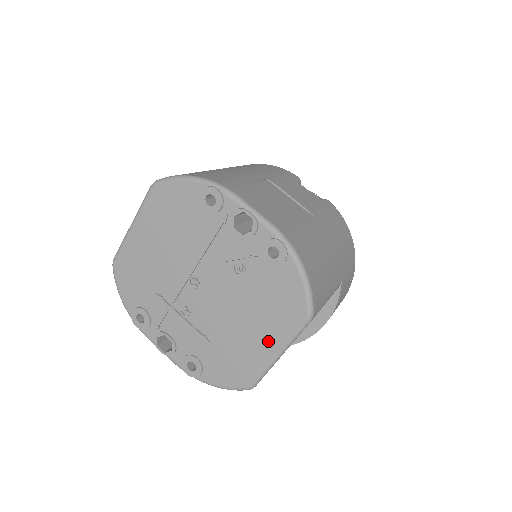
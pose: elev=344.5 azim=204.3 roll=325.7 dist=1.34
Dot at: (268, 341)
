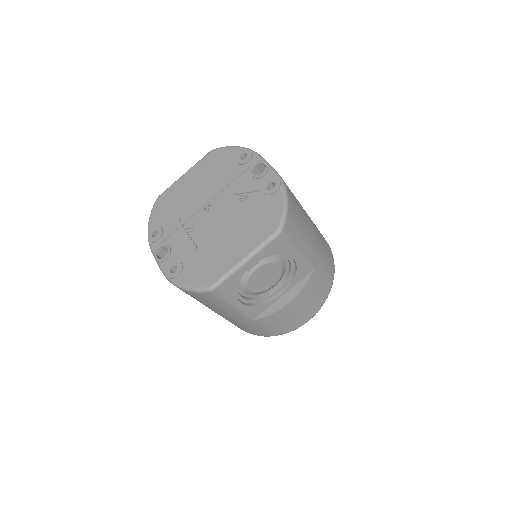
Dot at: (241, 248)
